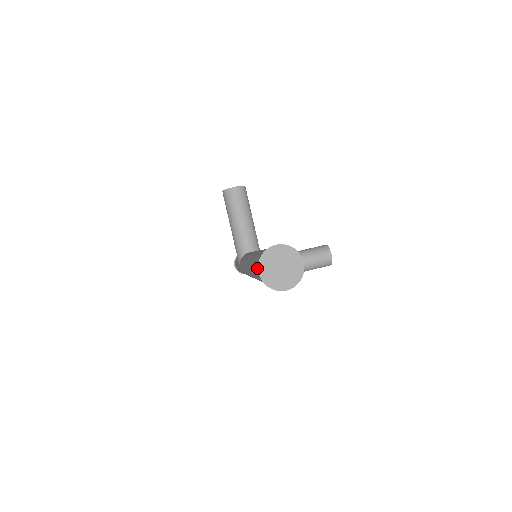
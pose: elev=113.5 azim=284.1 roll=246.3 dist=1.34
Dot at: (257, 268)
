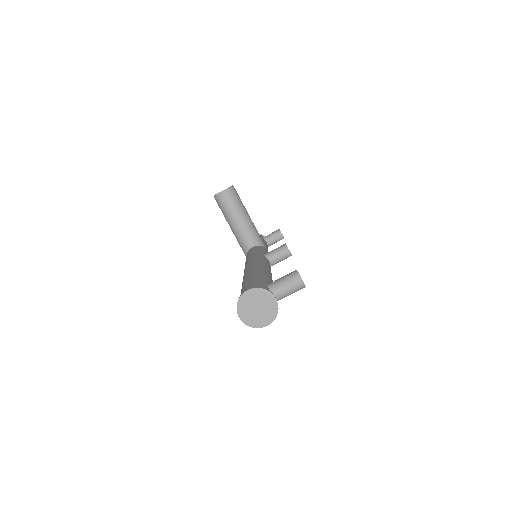
Dot at: occluded
